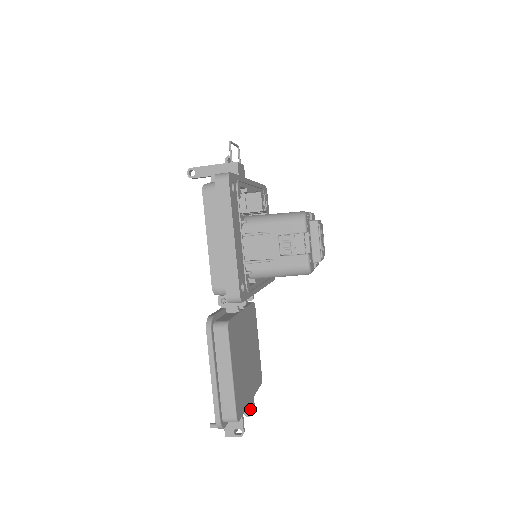
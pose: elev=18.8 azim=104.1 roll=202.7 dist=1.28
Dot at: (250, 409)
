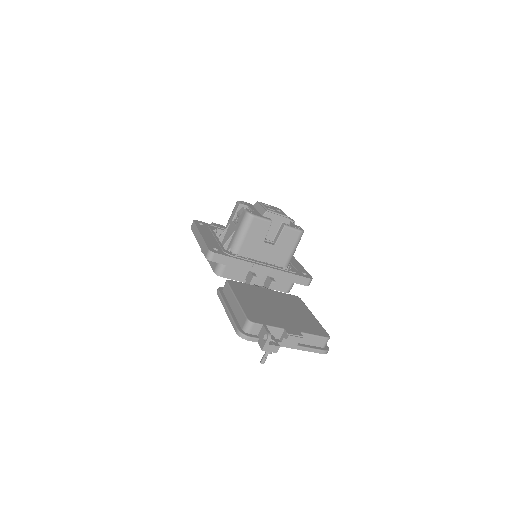
Dot at: (289, 333)
